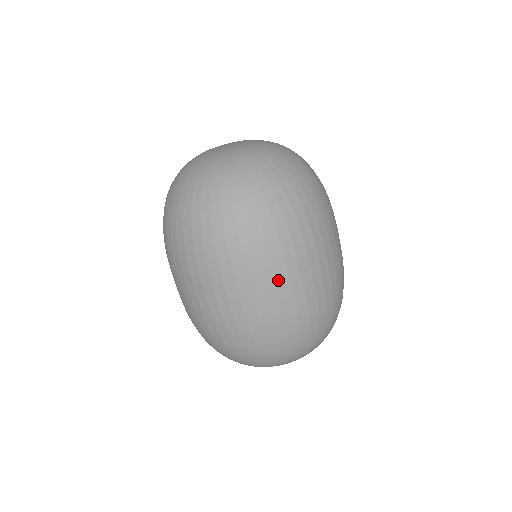
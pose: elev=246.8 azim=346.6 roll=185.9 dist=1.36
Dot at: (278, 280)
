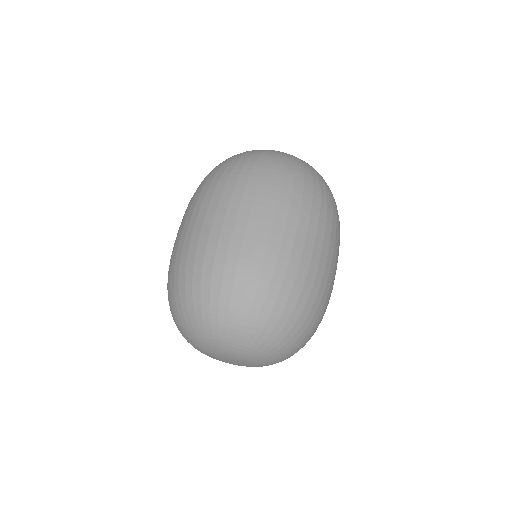
Dot at: (330, 244)
